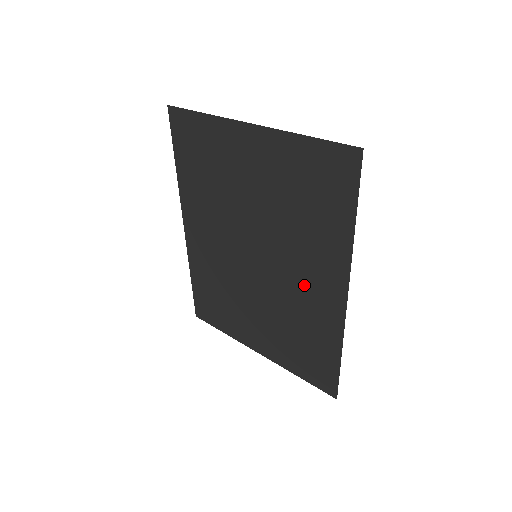
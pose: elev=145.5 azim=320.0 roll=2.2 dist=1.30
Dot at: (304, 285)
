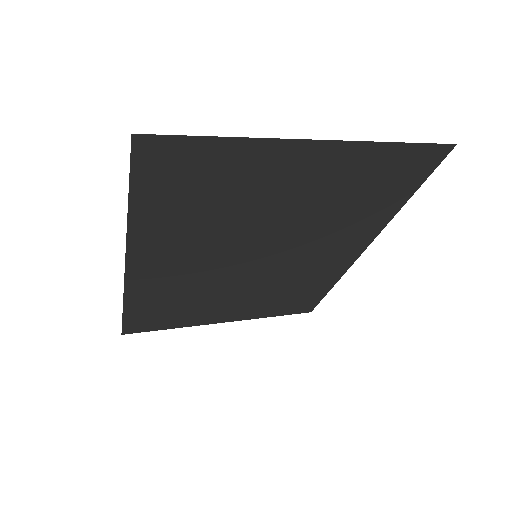
Dot at: (317, 258)
